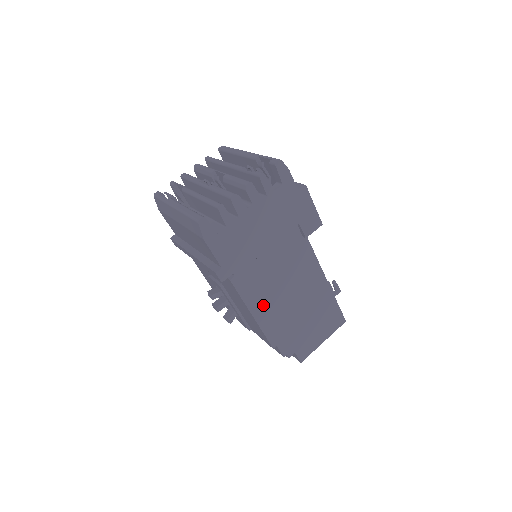
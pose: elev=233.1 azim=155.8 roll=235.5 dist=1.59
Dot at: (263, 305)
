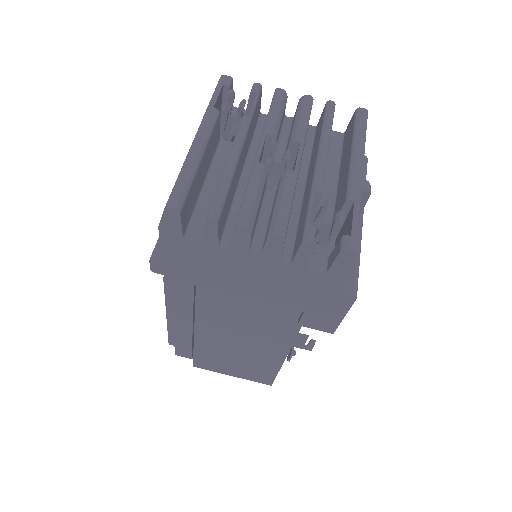
Dot at: (187, 318)
